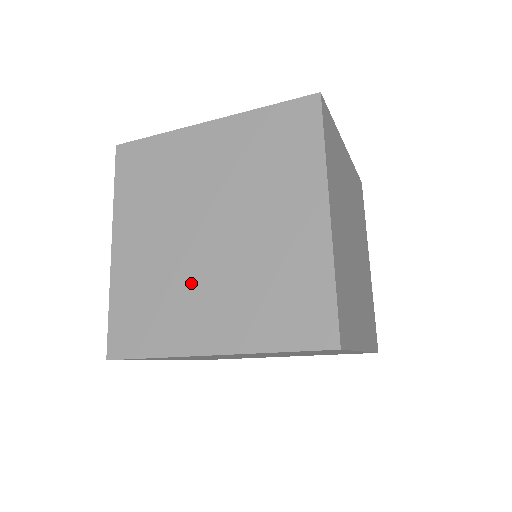
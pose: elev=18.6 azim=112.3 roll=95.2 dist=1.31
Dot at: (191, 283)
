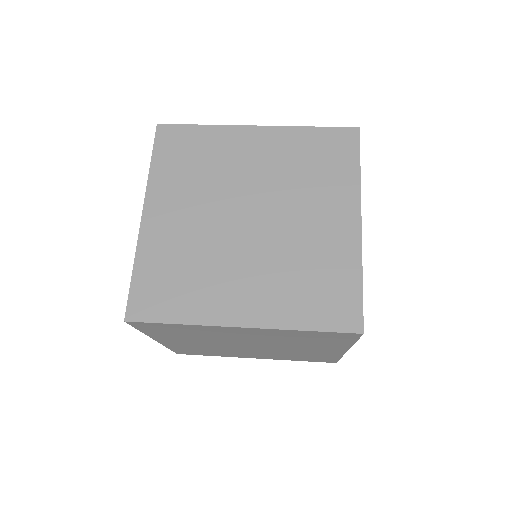
Dot at: (237, 351)
